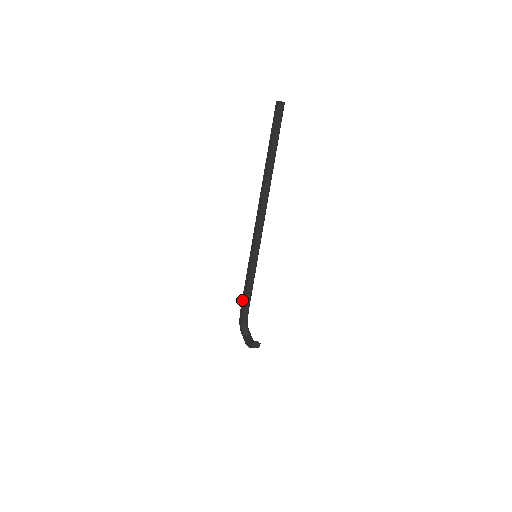
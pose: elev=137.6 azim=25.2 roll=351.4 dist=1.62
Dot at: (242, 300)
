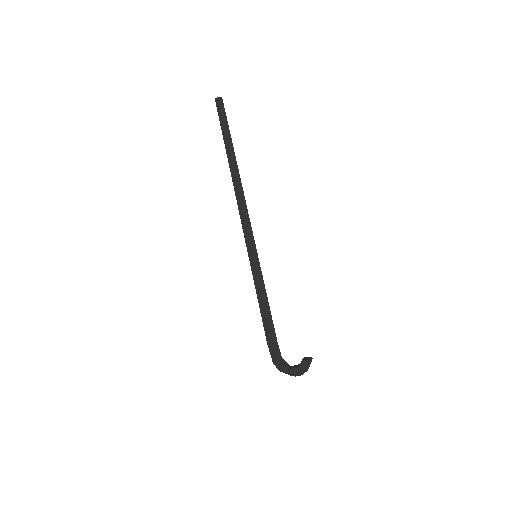
Dot at: (264, 326)
